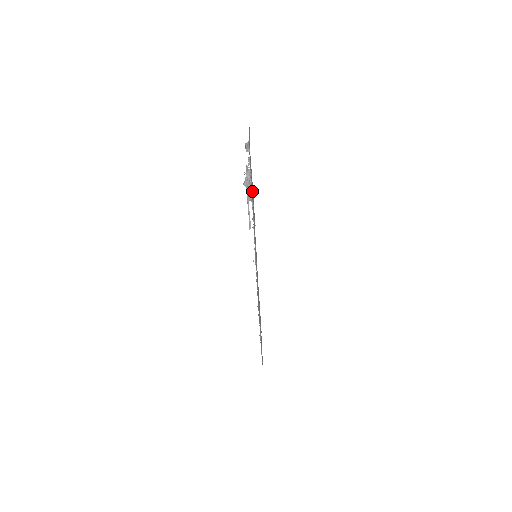
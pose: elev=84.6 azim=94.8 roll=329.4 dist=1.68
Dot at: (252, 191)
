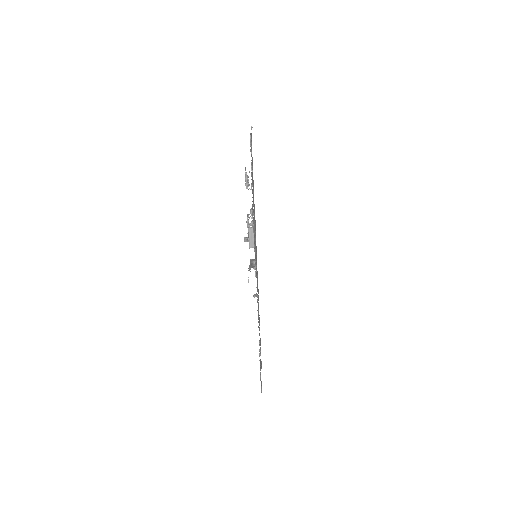
Dot at: occluded
